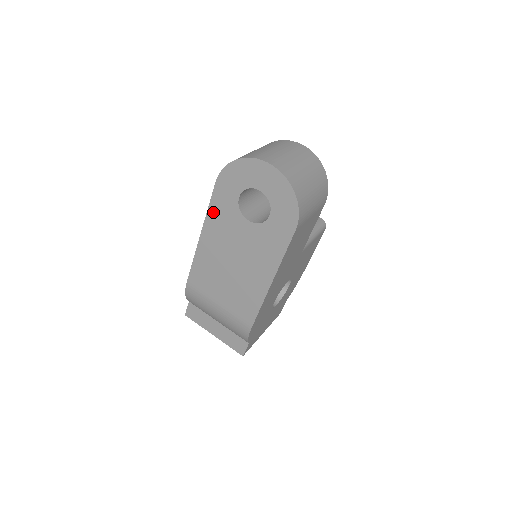
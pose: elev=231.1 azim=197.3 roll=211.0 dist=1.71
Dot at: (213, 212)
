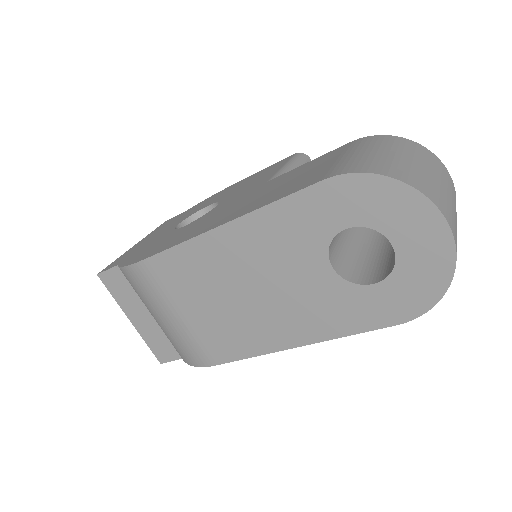
Dot at: (277, 214)
